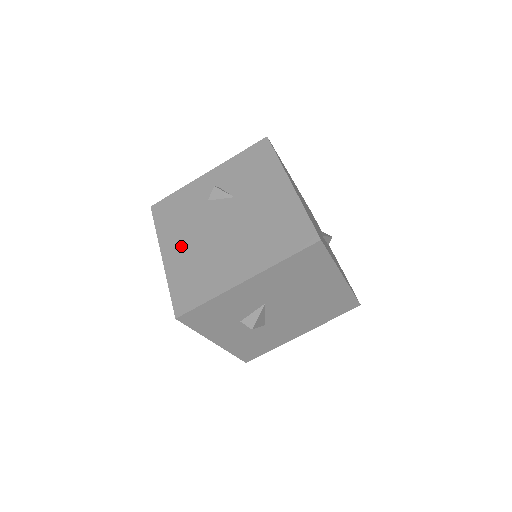
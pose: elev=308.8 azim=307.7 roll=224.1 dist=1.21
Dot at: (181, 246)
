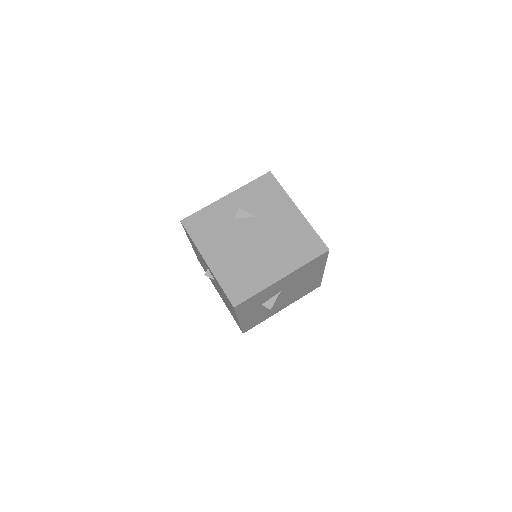
Dot at: (221, 254)
